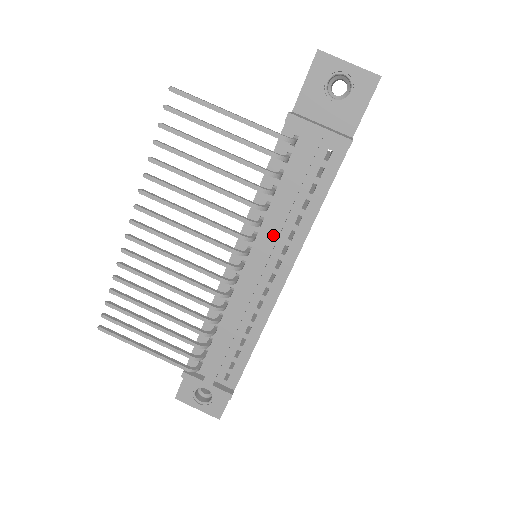
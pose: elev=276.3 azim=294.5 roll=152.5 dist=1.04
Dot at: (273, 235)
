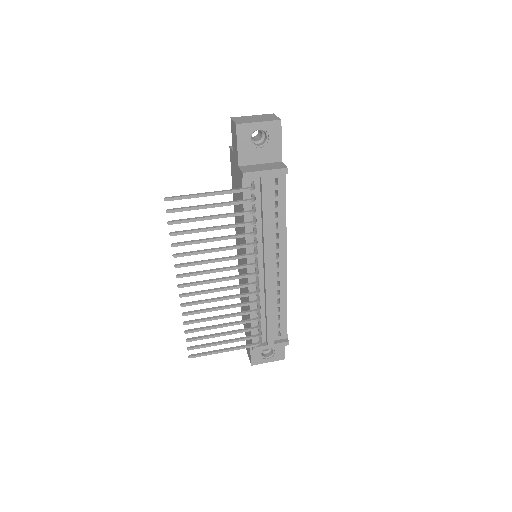
Dot at: (268, 243)
